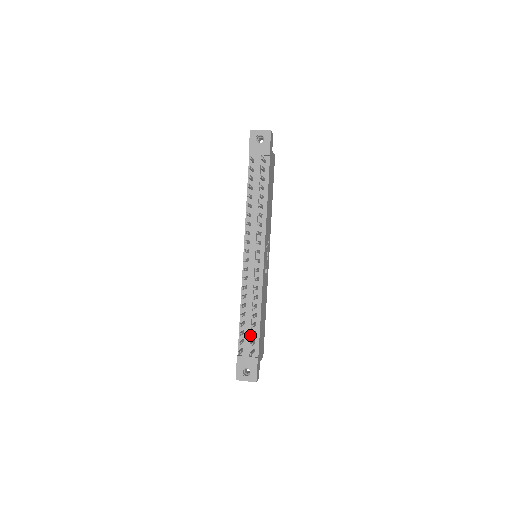
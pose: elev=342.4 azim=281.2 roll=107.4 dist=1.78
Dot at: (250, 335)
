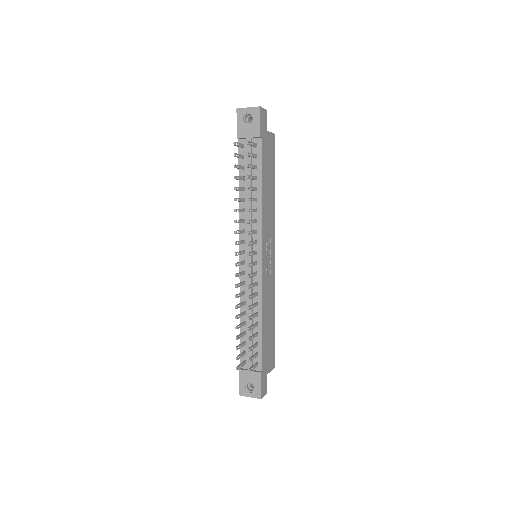
Dot at: occluded
